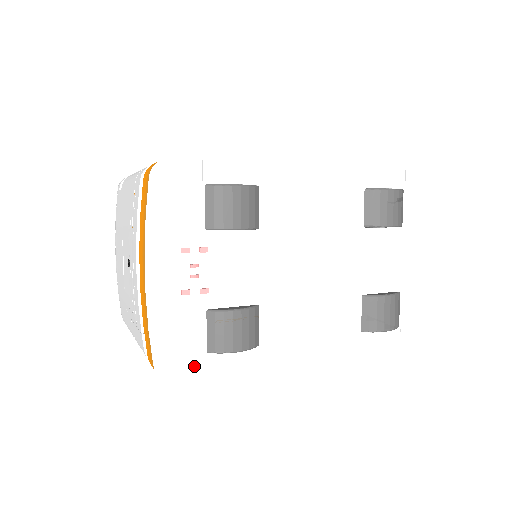
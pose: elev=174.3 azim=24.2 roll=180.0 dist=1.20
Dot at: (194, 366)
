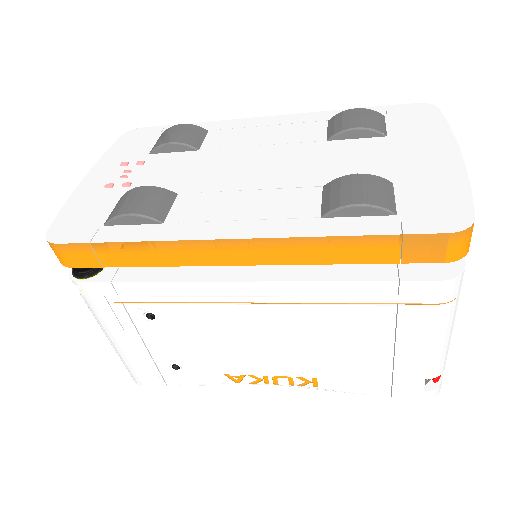
Dot at: (84, 235)
